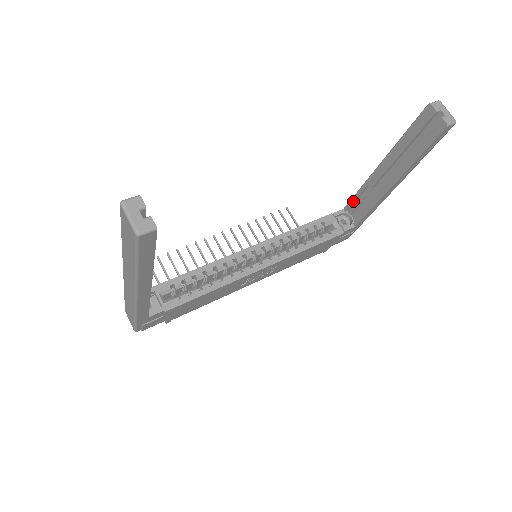
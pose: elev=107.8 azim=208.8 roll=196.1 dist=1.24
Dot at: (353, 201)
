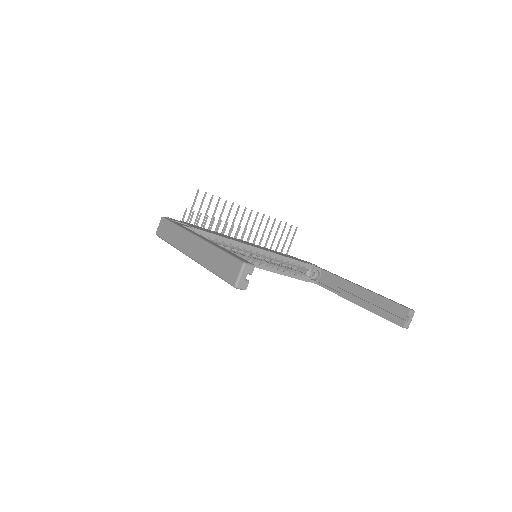
Dot at: (330, 275)
